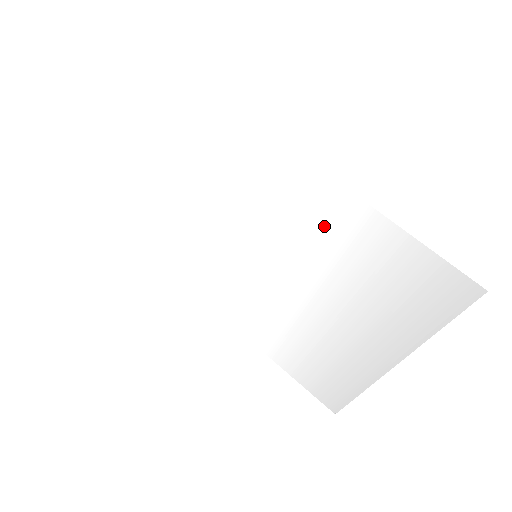
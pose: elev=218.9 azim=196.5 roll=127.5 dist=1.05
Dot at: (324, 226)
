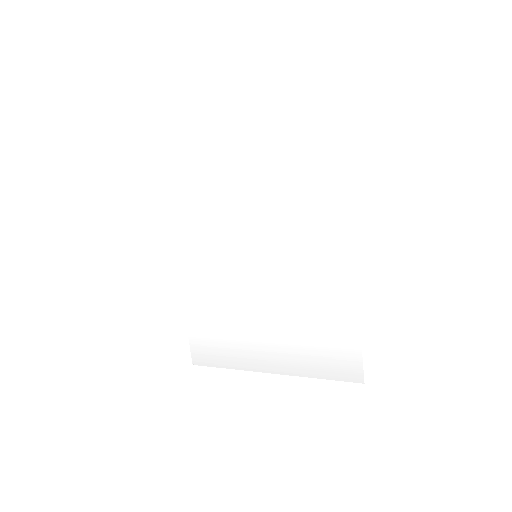
Dot at: (322, 288)
